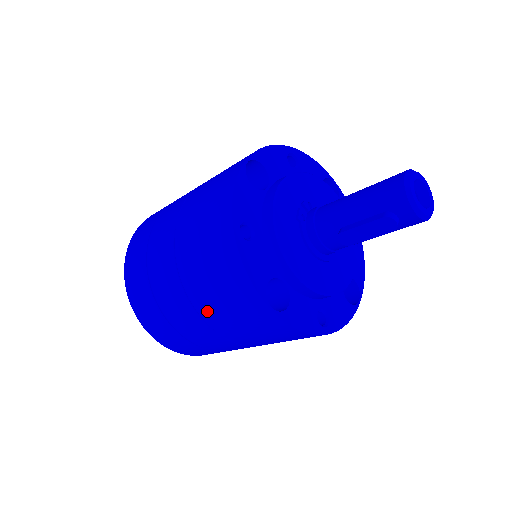
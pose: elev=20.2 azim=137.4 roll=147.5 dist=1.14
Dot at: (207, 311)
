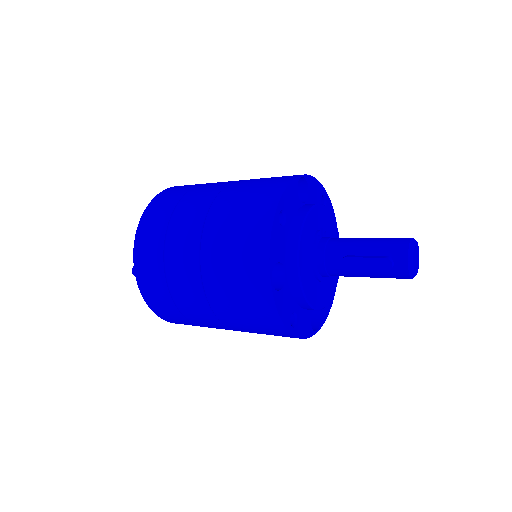
Dot at: (211, 265)
